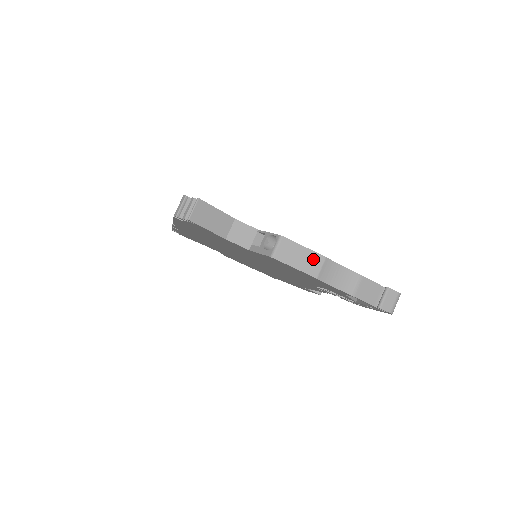
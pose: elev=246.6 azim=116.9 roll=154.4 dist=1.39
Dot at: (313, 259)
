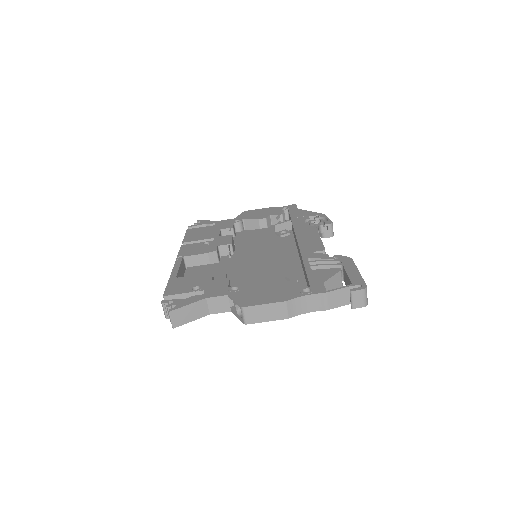
Dot at: (277, 308)
